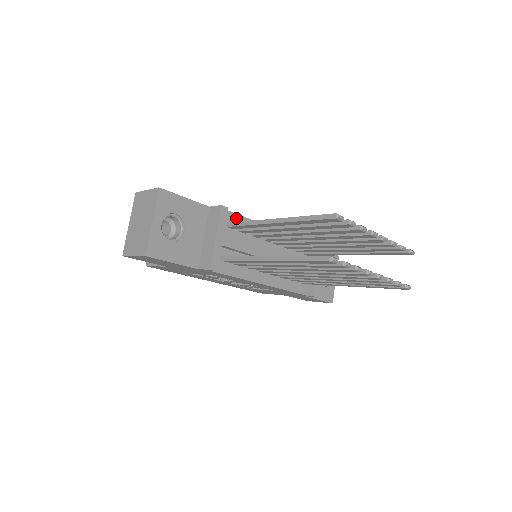
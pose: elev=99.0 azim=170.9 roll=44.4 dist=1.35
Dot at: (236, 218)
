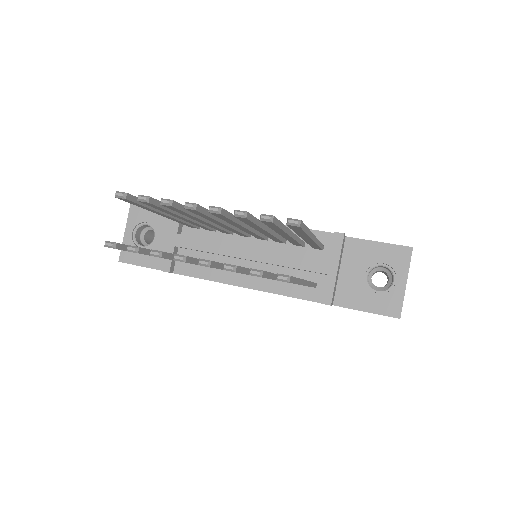
Dot at: occluded
